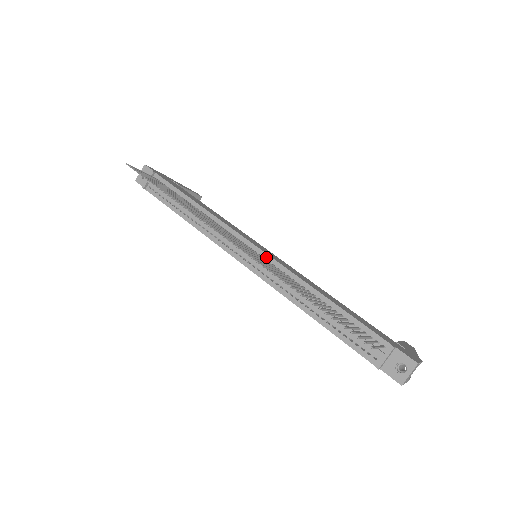
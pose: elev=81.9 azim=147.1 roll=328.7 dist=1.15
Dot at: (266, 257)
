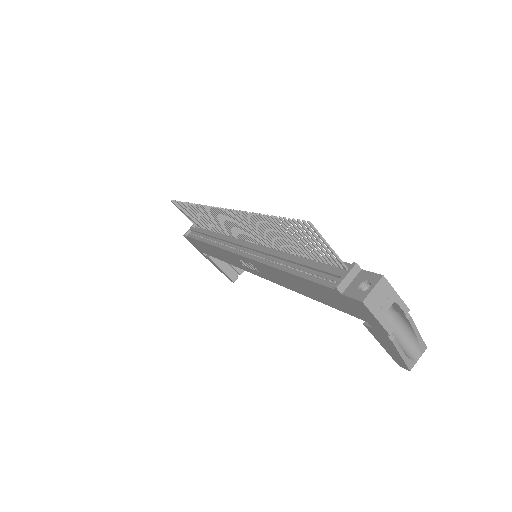
Dot at: occluded
